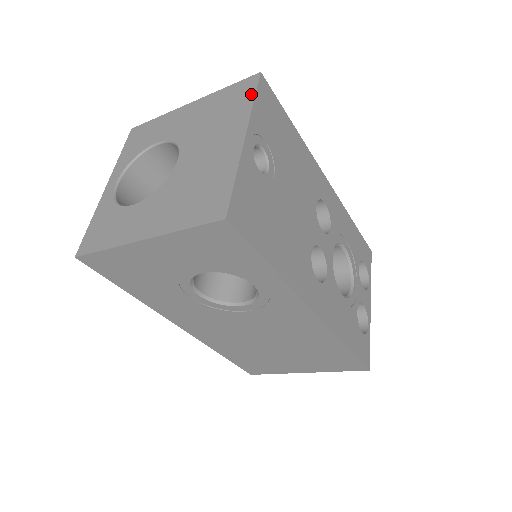
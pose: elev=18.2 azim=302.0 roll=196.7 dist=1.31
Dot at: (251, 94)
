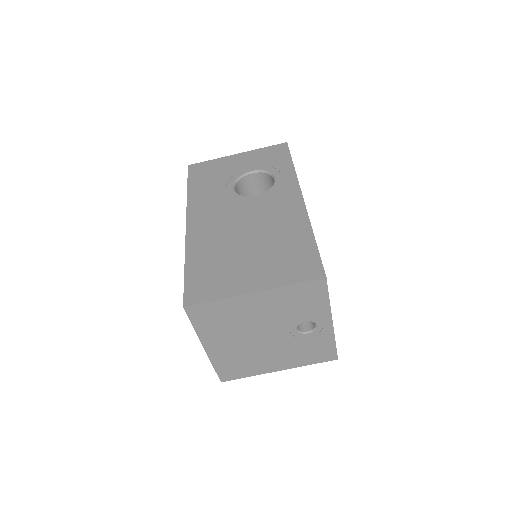
Dot at: occluded
